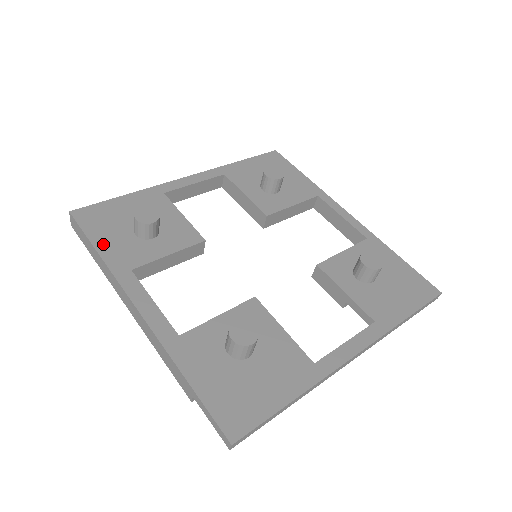
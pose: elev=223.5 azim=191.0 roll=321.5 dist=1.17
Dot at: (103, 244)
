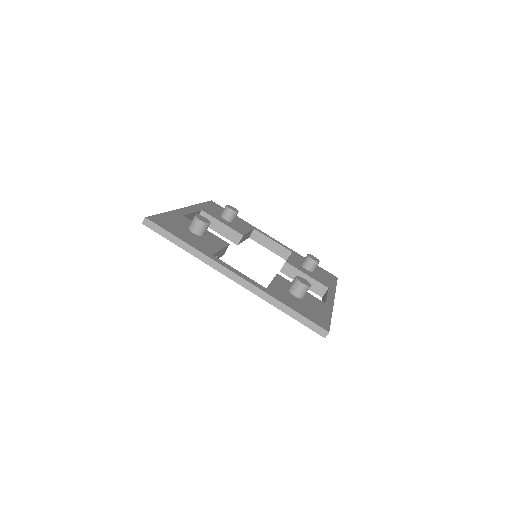
Dot at: (206, 205)
